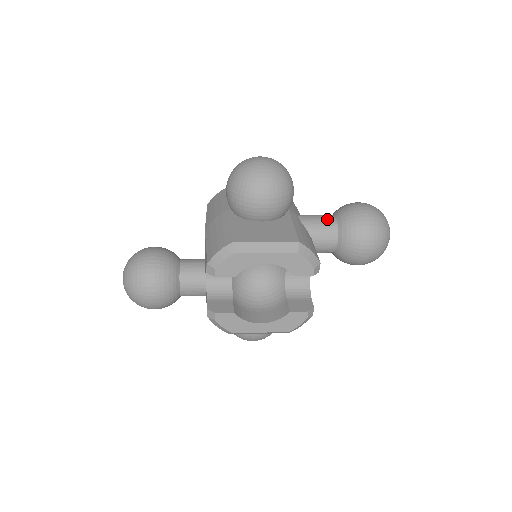
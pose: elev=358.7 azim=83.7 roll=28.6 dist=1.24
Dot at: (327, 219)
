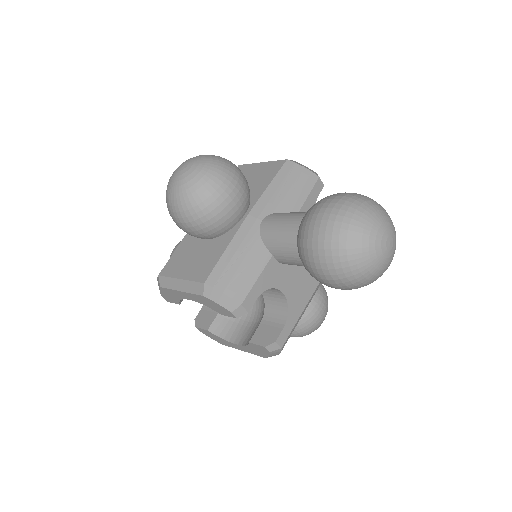
Dot at: (288, 227)
